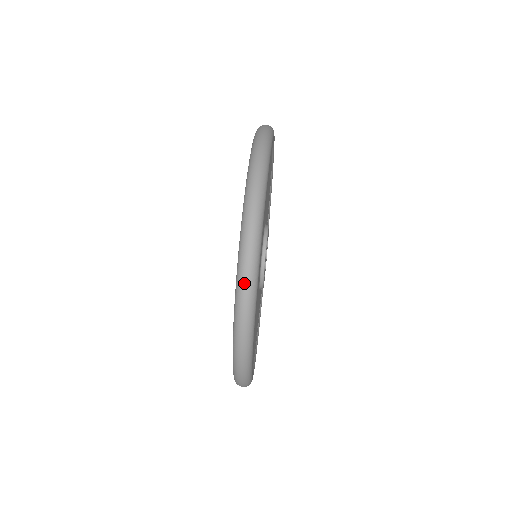
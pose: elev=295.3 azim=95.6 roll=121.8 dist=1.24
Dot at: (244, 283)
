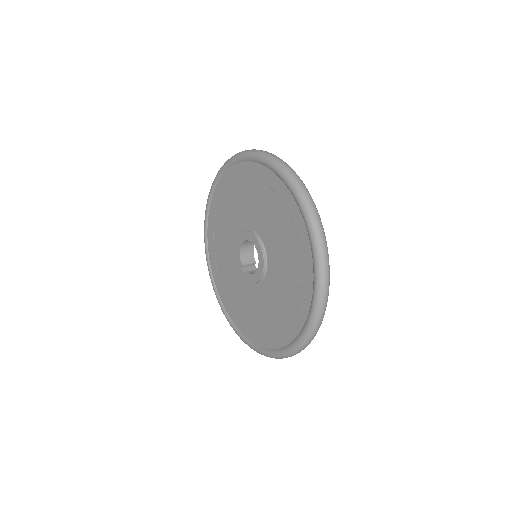
Dot at: (294, 175)
